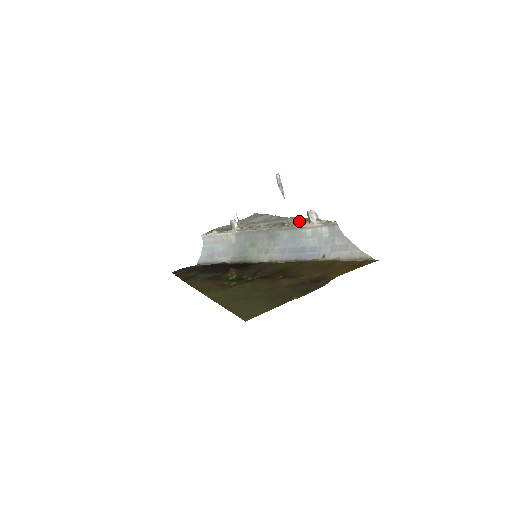
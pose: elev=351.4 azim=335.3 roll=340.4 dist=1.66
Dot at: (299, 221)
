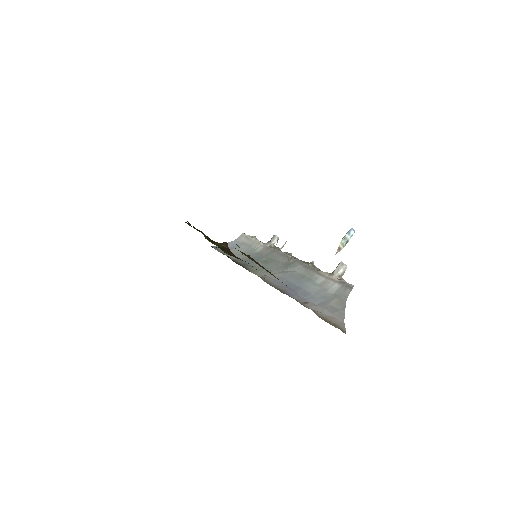
Dot at: occluded
